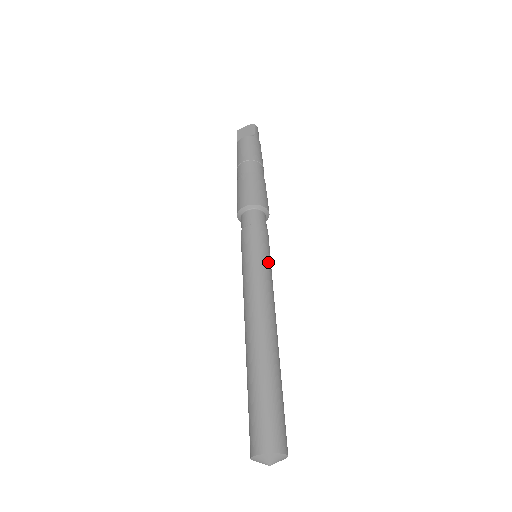
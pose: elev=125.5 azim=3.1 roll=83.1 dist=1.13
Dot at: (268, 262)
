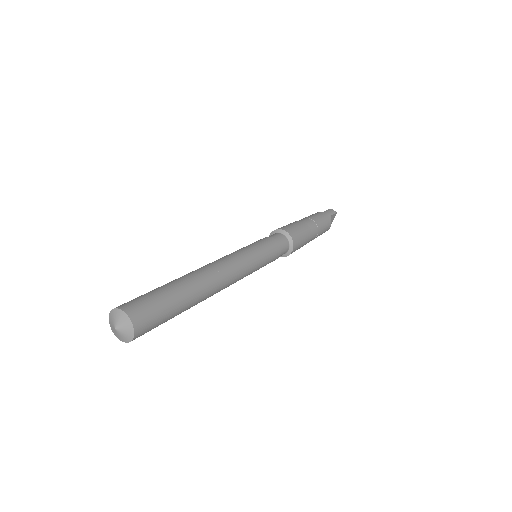
Dot at: (250, 248)
